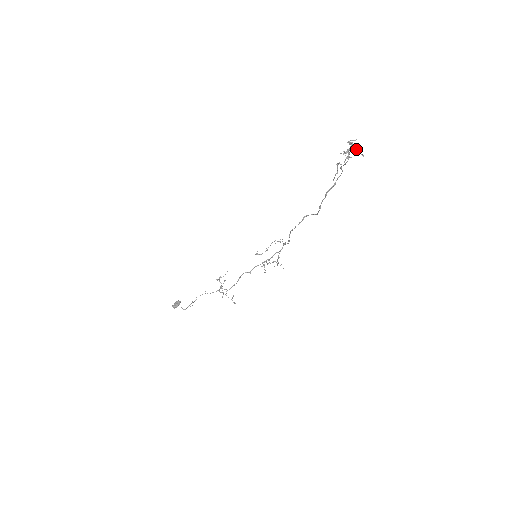
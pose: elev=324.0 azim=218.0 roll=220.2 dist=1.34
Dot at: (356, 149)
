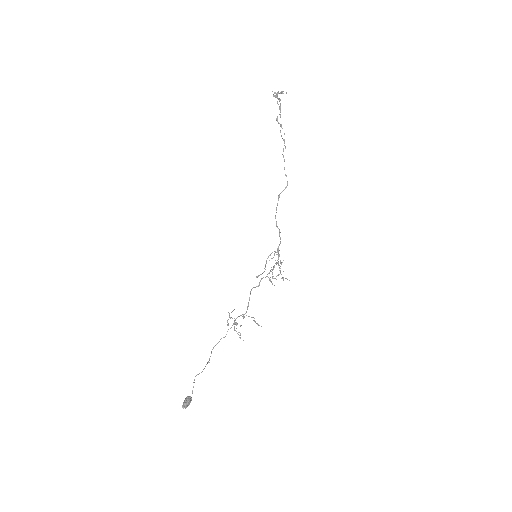
Dot at: (281, 93)
